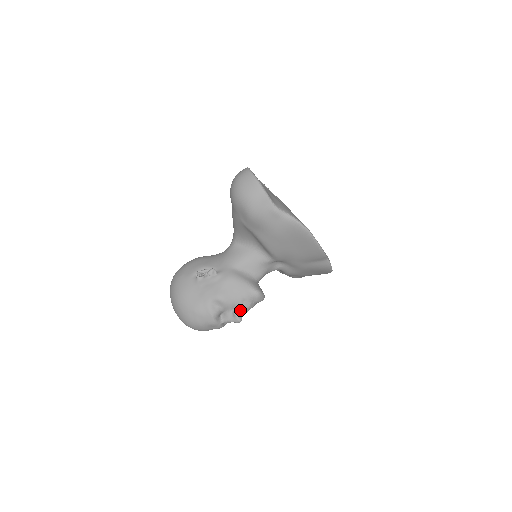
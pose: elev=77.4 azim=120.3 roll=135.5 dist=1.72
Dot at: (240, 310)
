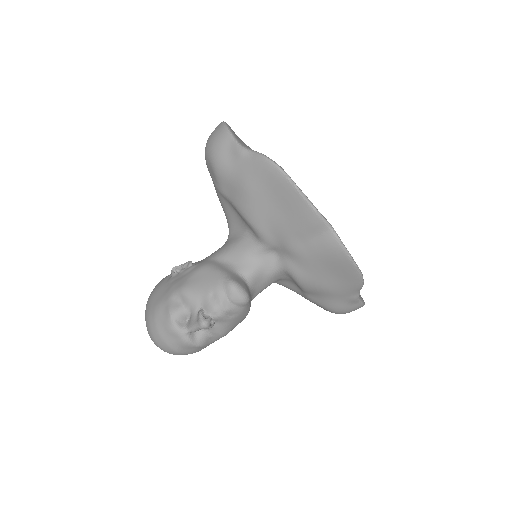
Dot at: (208, 310)
